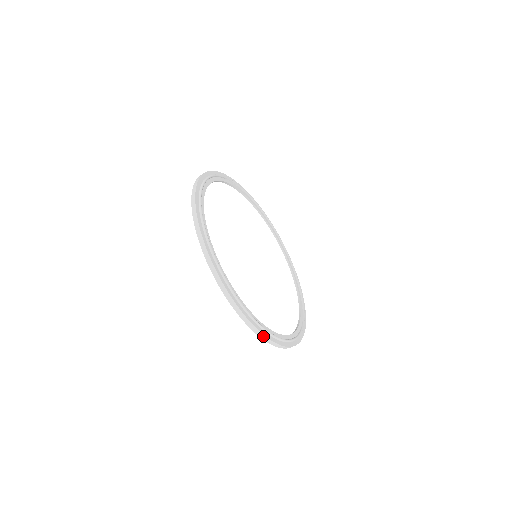
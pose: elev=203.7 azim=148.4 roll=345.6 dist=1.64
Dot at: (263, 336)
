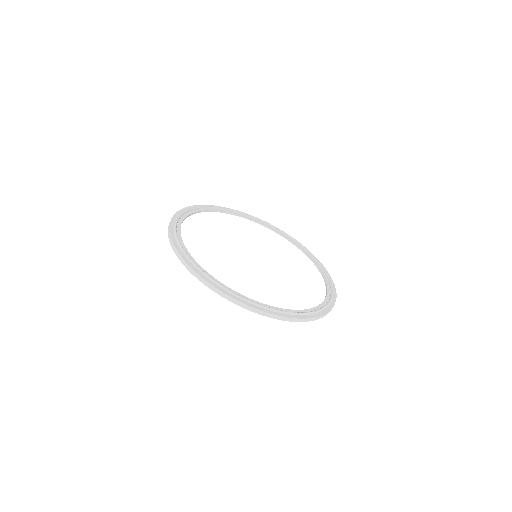
Dot at: (301, 320)
